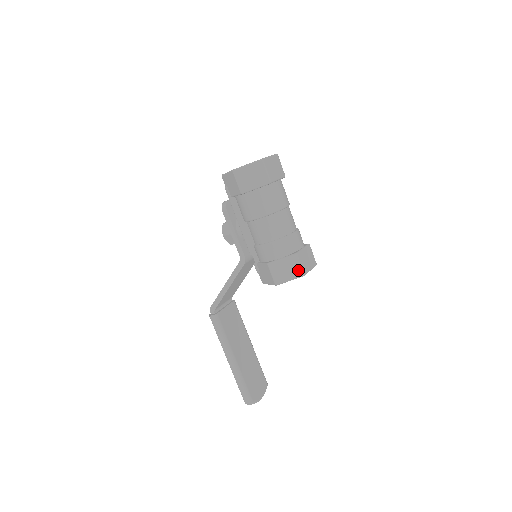
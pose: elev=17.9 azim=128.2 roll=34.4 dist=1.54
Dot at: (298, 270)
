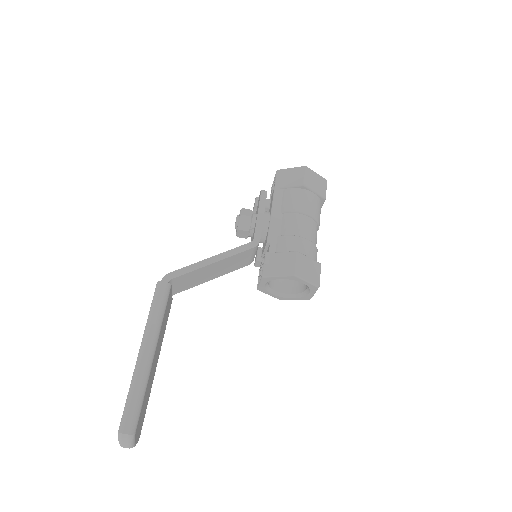
Dot at: (317, 278)
